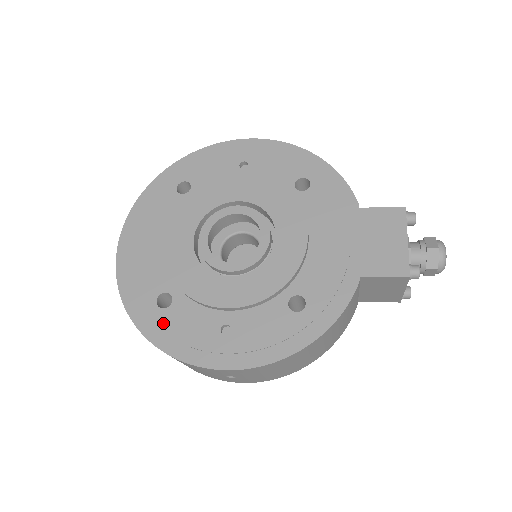
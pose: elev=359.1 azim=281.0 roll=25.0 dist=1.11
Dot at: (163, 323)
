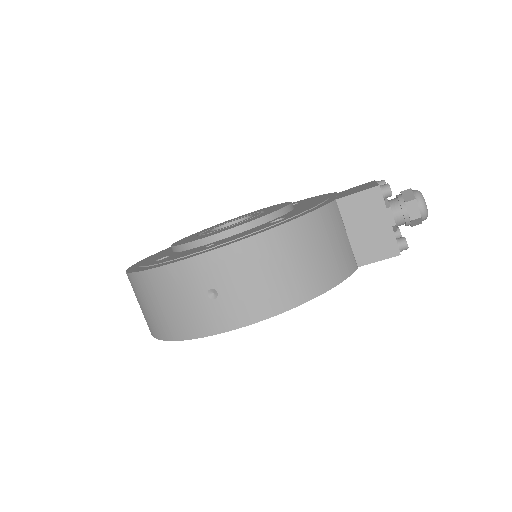
Dot at: (155, 263)
